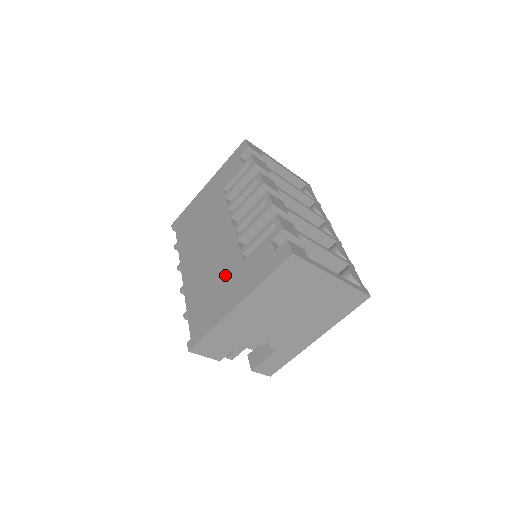
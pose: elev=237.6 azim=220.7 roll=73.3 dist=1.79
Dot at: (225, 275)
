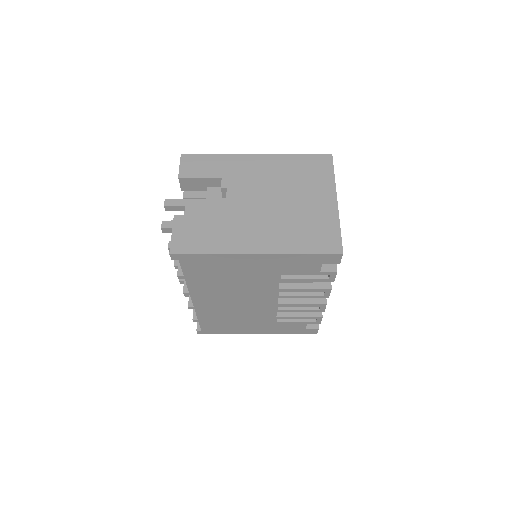
Dot at: (253, 321)
